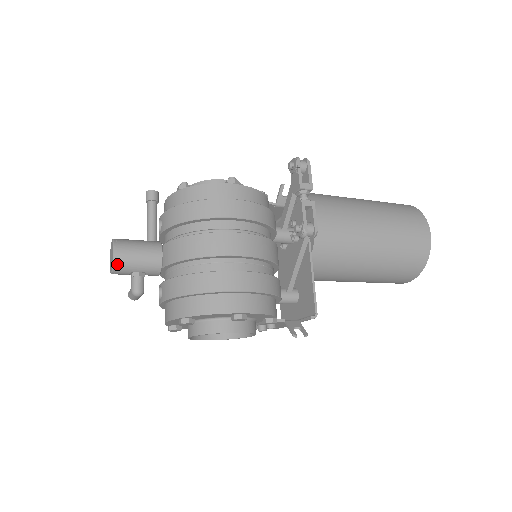
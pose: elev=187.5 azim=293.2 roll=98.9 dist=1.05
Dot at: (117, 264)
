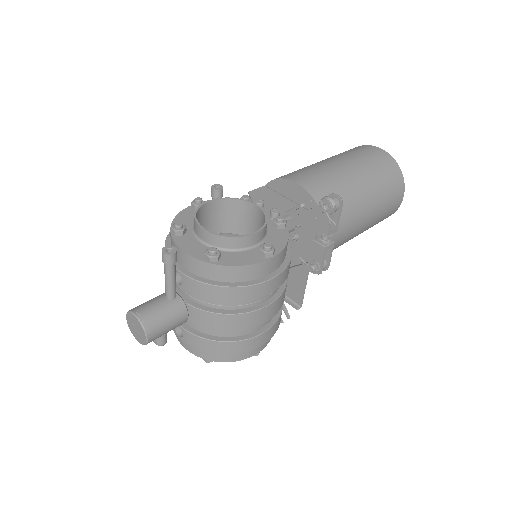
Dot at: occluded
